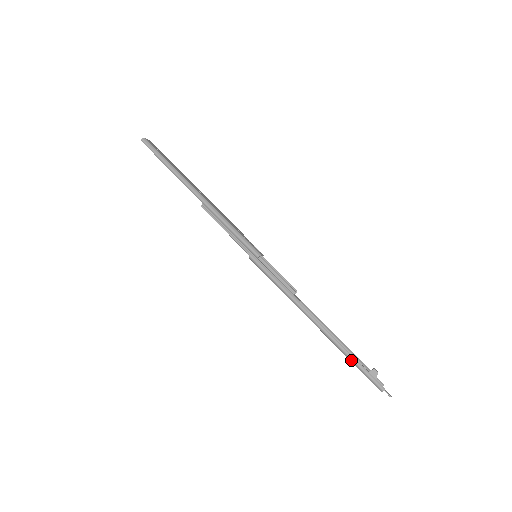
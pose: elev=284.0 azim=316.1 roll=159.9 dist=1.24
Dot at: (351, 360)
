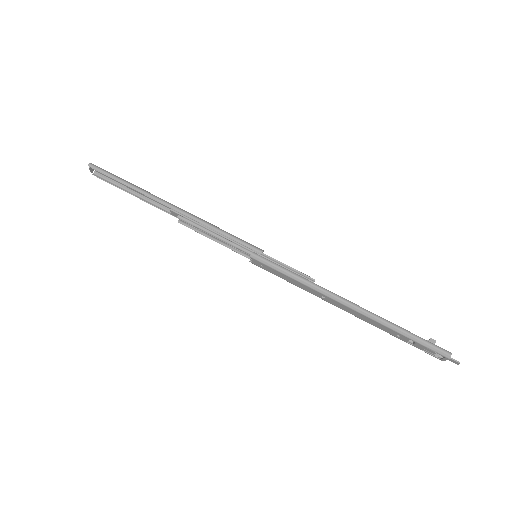
Dot at: (404, 333)
